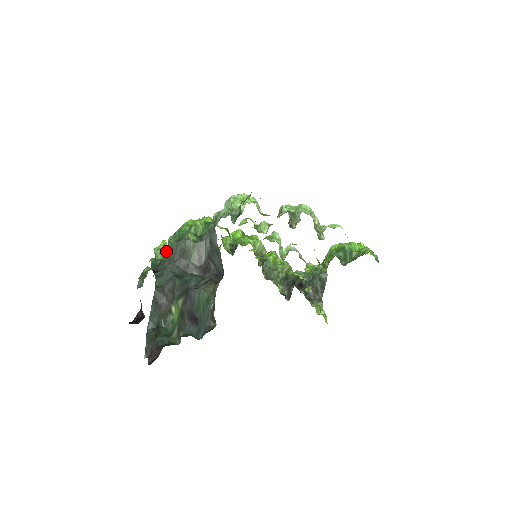
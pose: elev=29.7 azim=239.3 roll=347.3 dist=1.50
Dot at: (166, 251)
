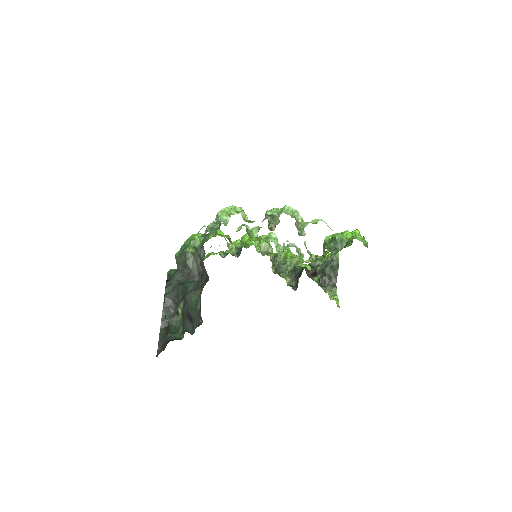
Dot at: occluded
